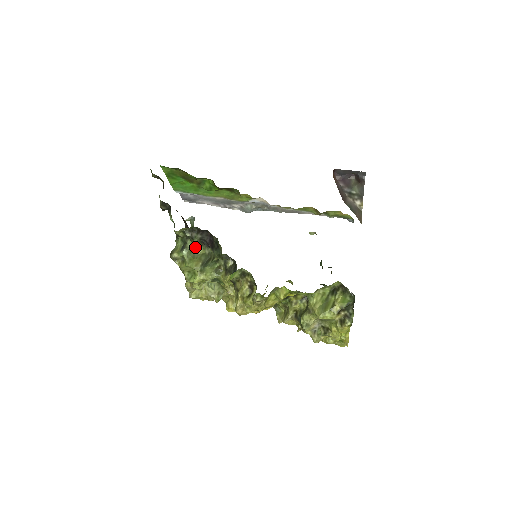
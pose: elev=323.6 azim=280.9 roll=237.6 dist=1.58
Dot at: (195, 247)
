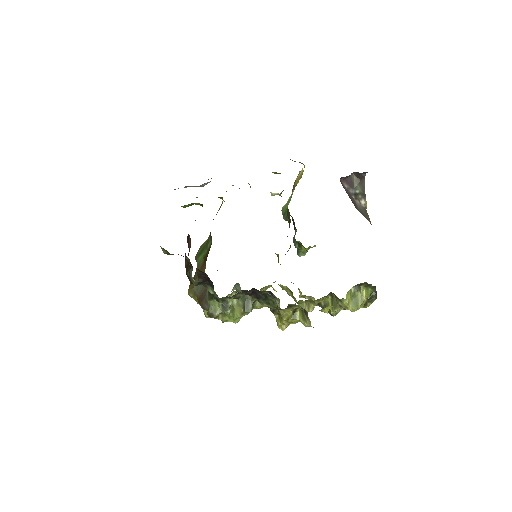
Dot at: occluded
